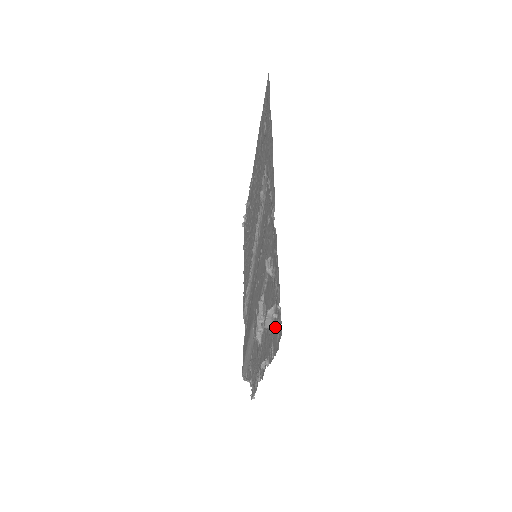
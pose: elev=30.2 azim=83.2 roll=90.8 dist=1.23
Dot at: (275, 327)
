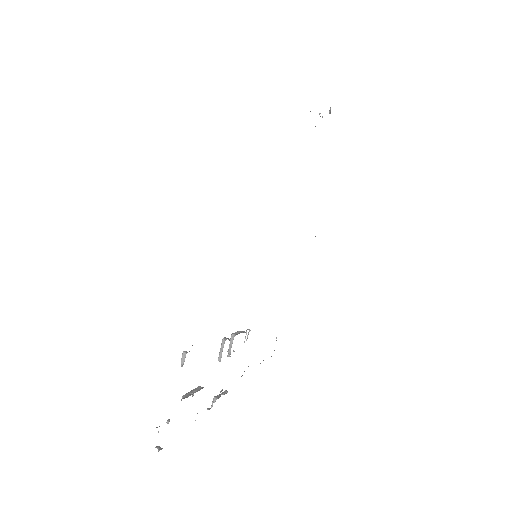
Dot at: occluded
